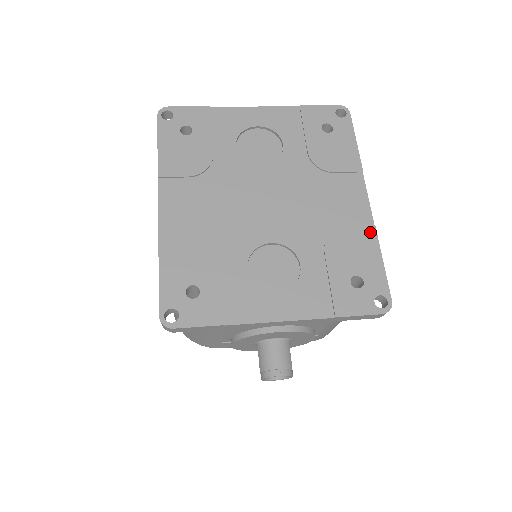
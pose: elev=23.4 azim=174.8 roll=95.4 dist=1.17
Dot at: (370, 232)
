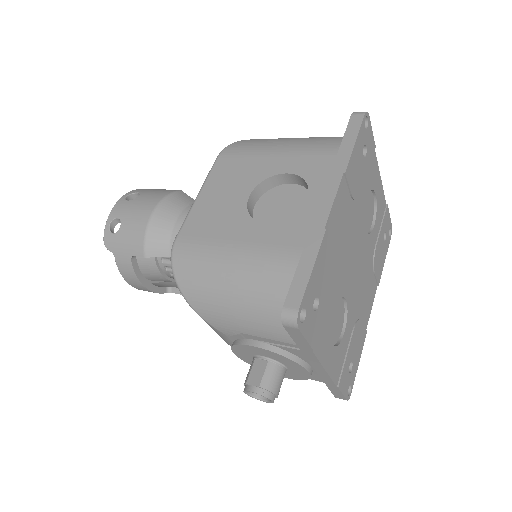
Dot at: (365, 334)
